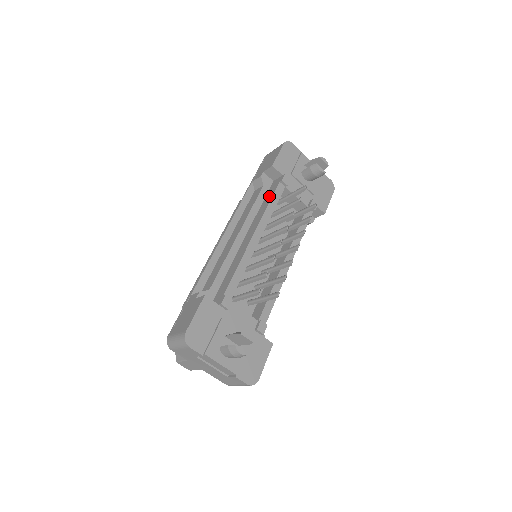
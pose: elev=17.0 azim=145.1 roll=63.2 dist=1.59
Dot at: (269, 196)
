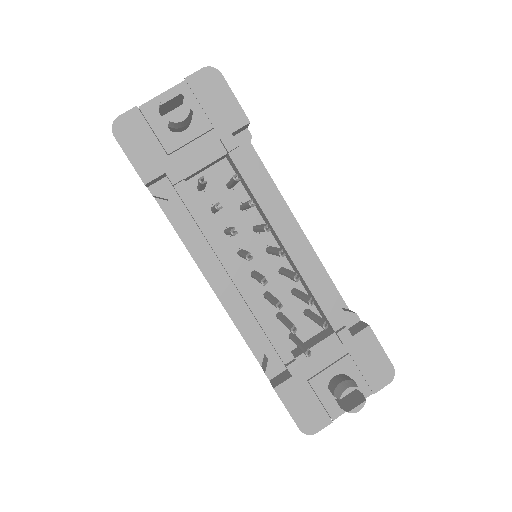
Dot at: occluded
